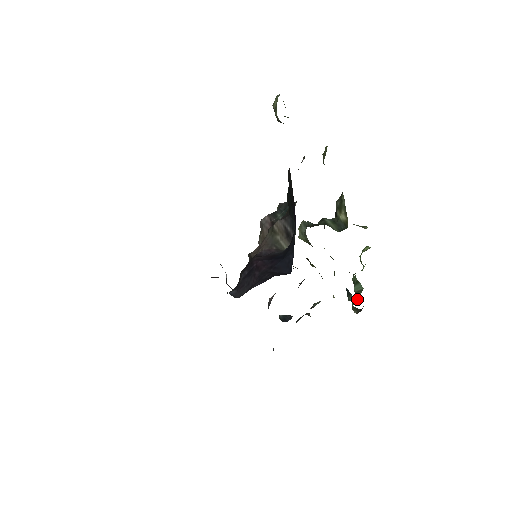
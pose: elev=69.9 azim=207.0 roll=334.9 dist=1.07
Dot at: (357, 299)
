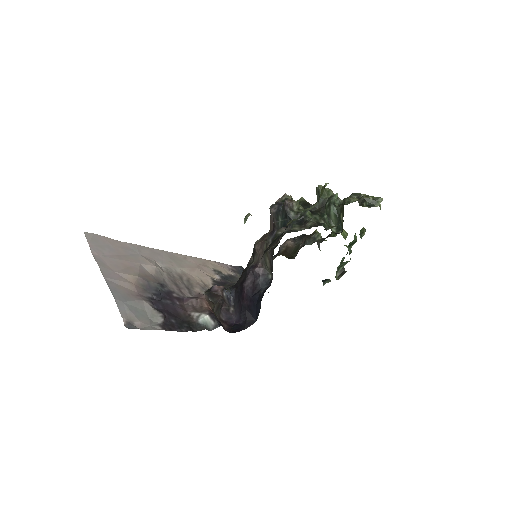
Dot at: occluded
